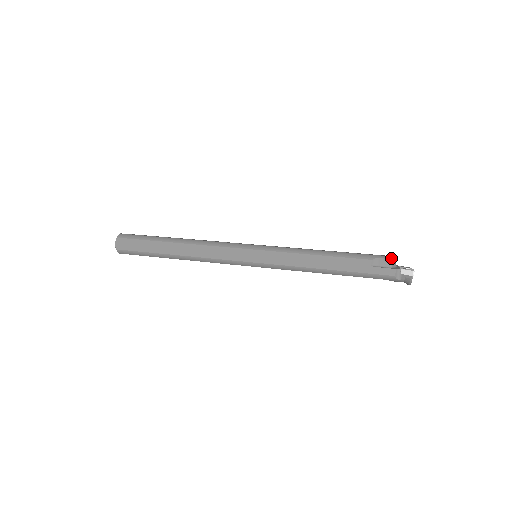
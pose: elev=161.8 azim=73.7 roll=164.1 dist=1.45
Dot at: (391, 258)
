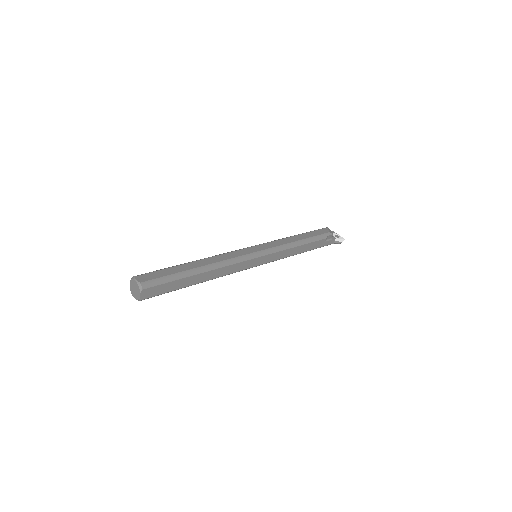
Dot at: (332, 232)
